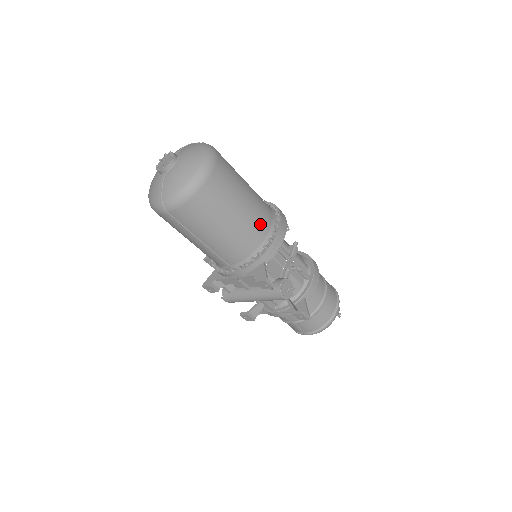
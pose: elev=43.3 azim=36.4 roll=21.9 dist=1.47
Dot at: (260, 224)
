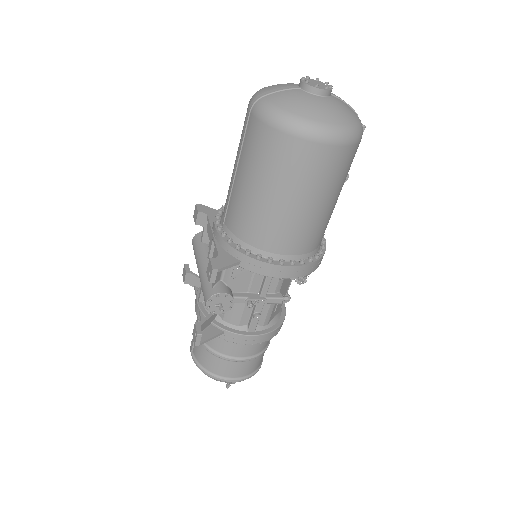
Dot at: (285, 239)
